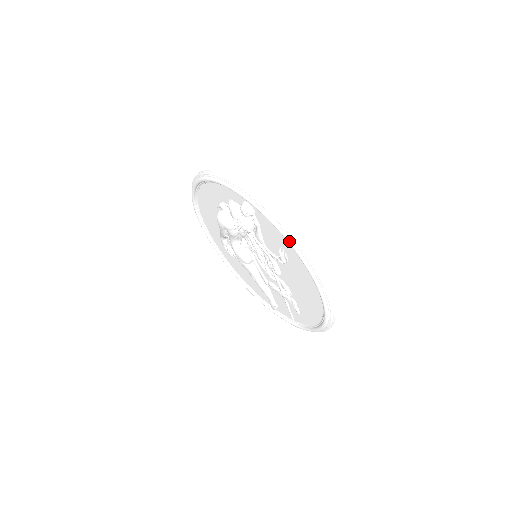
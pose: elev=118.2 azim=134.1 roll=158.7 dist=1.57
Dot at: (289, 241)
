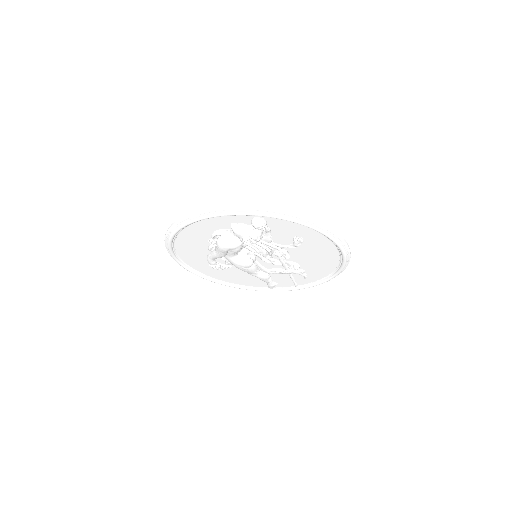
Dot at: (312, 227)
